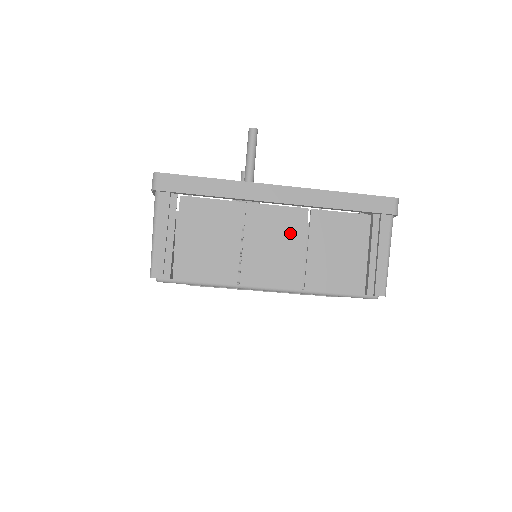
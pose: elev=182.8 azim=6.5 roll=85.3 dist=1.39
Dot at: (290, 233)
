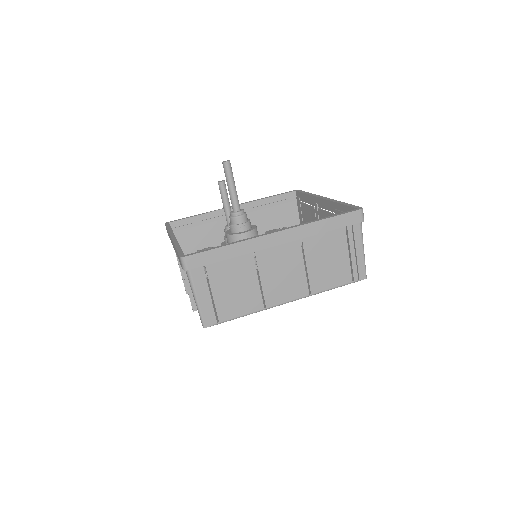
Dot at: (291, 261)
